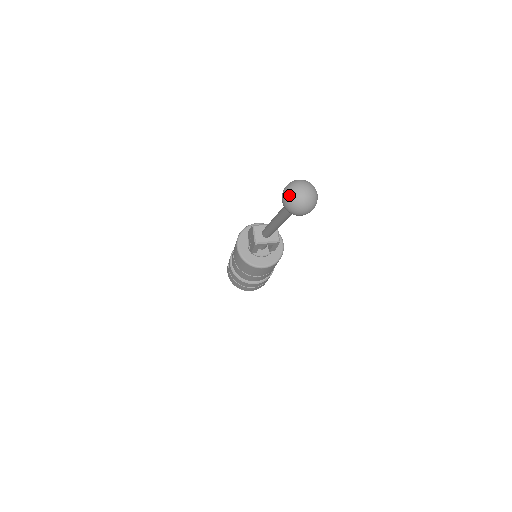
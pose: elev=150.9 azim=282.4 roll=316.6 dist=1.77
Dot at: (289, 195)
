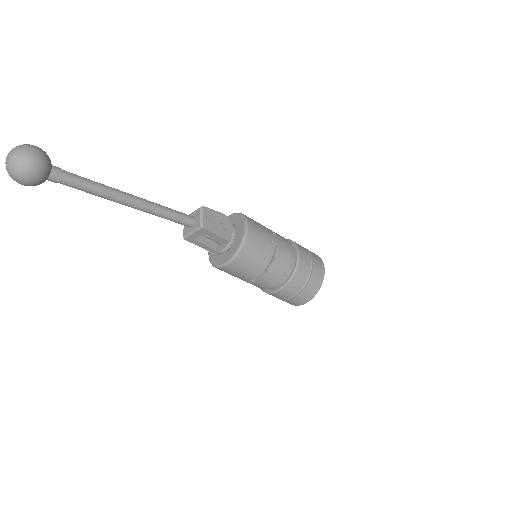
Dot at: occluded
